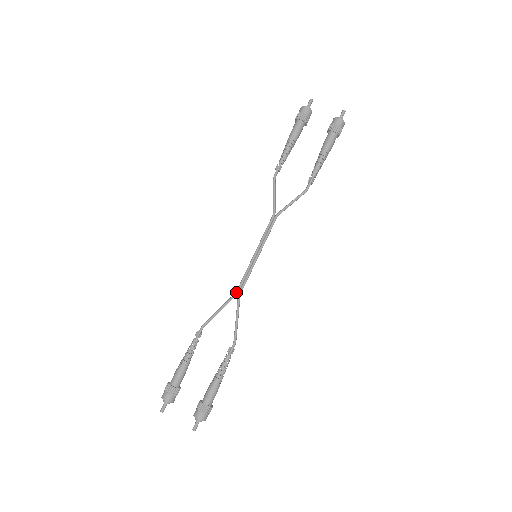
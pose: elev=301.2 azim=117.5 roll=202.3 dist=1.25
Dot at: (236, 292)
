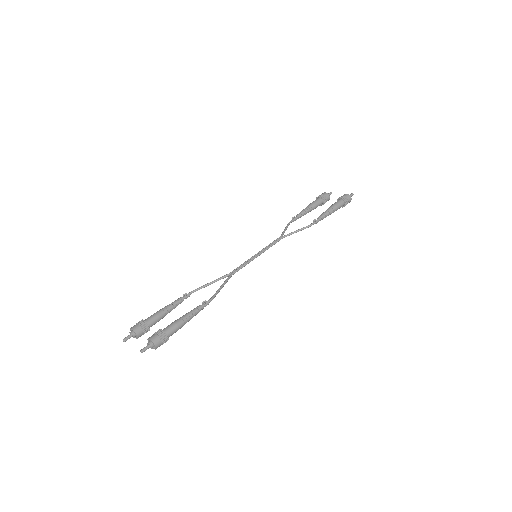
Dot at: (230, 273)
